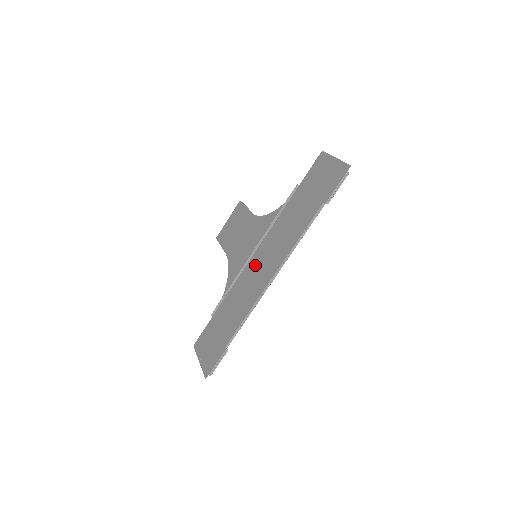
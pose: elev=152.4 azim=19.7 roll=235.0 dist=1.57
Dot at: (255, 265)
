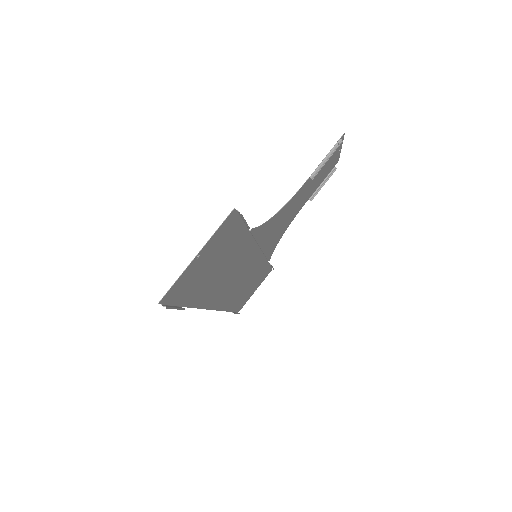
Dot at: (249, 266)
